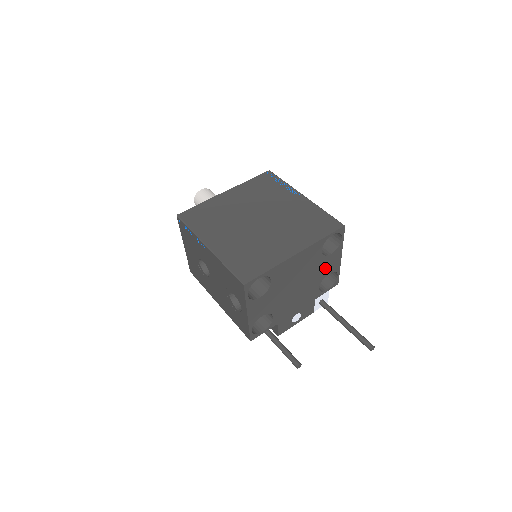
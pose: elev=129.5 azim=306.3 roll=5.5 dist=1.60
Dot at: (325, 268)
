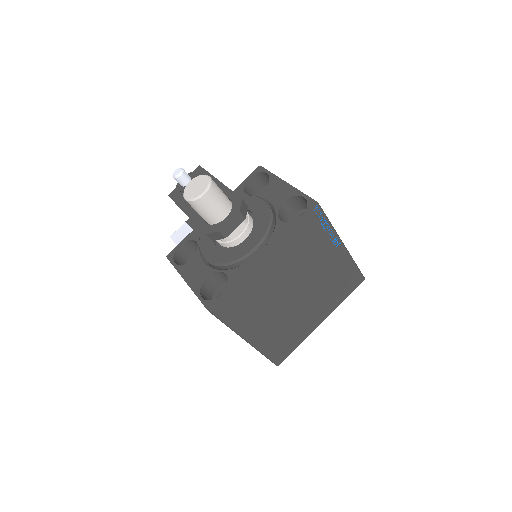
Dot at: occluded
